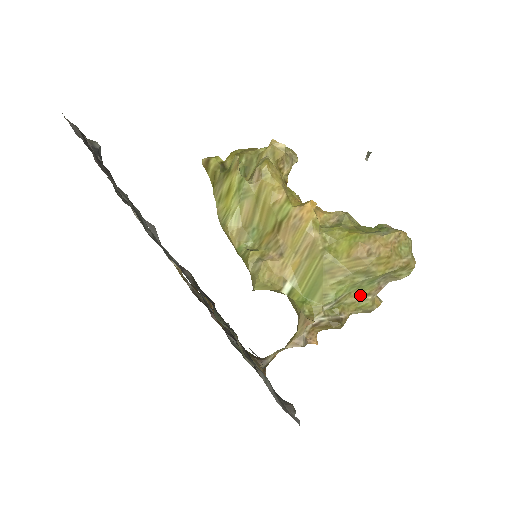
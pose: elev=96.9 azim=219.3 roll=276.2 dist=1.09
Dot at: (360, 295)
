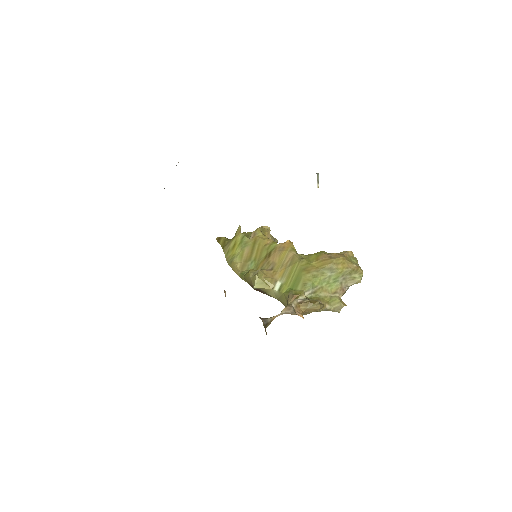
Dot at: (330, 292)
